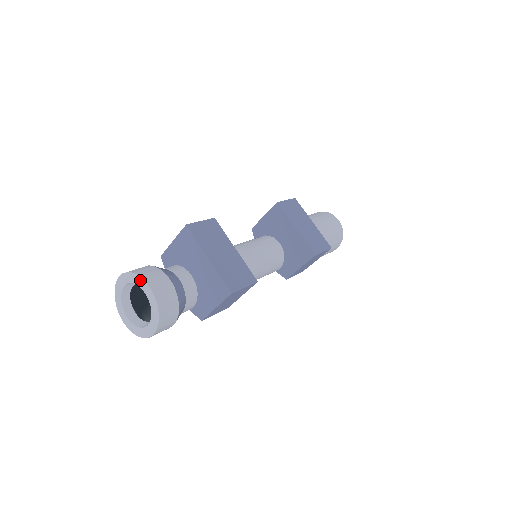
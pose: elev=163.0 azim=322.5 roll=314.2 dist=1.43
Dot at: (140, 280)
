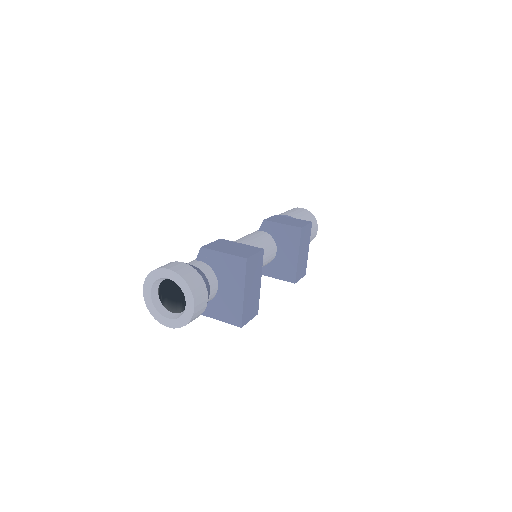
Dot at: (189, 294)
